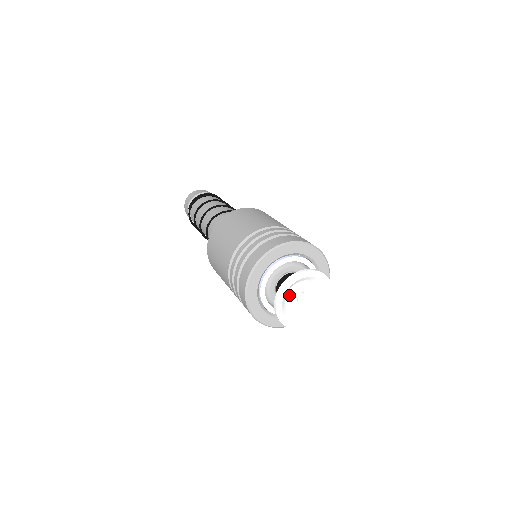
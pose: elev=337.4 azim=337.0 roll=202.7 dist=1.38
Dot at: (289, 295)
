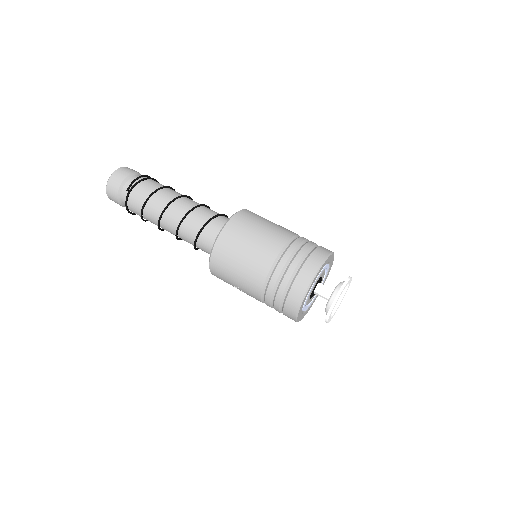
Dot at: occluded
